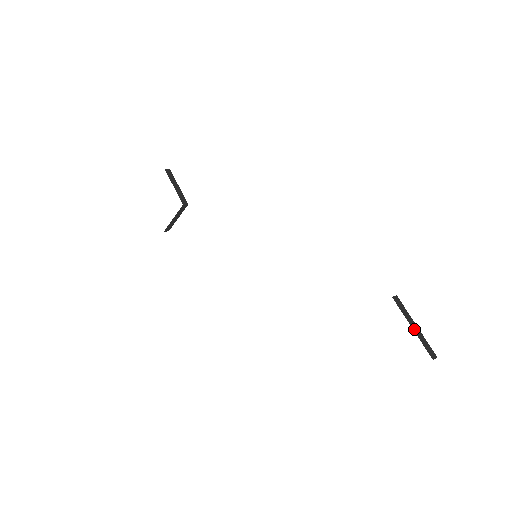
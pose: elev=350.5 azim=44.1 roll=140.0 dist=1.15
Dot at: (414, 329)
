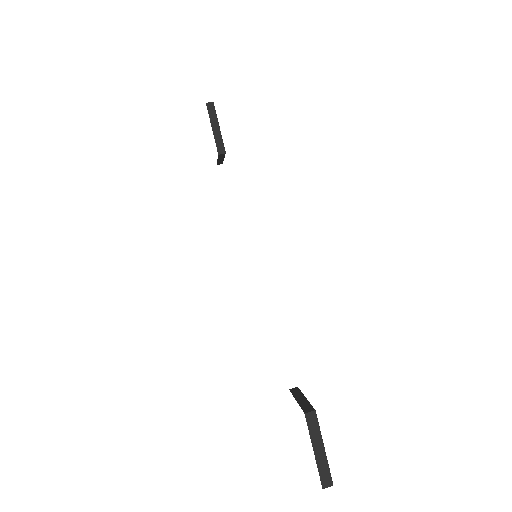
Dot at: (316, 453)
